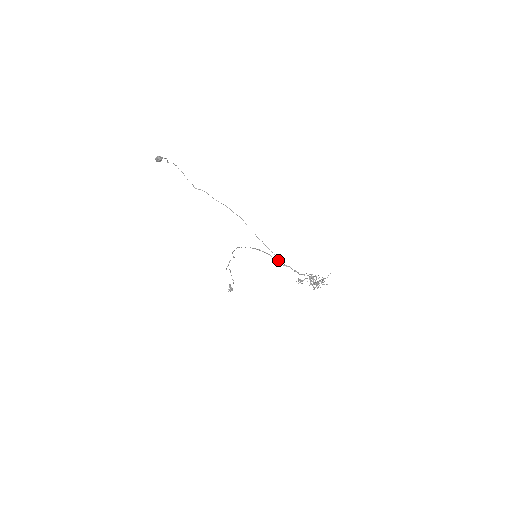
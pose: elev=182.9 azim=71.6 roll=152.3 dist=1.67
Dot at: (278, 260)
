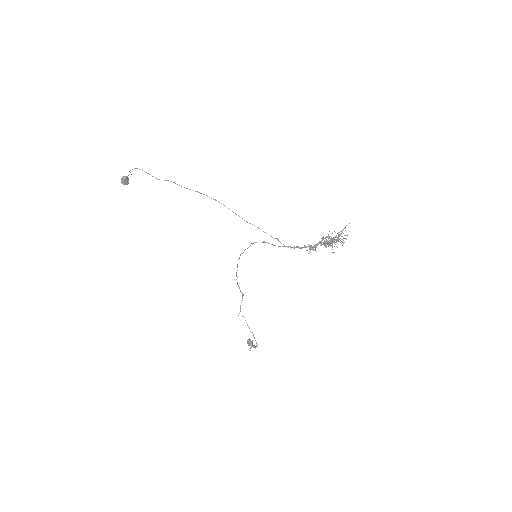
Dot at: occluded
